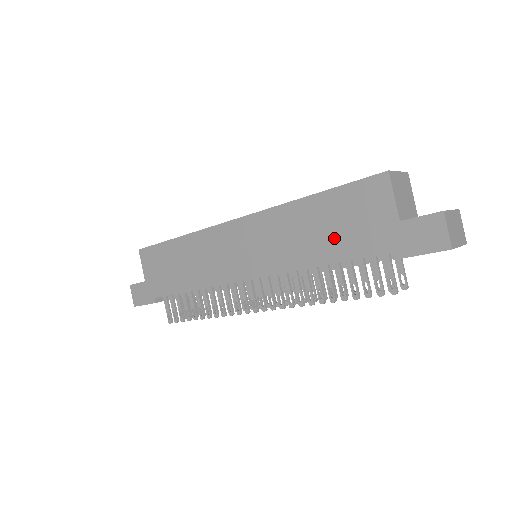
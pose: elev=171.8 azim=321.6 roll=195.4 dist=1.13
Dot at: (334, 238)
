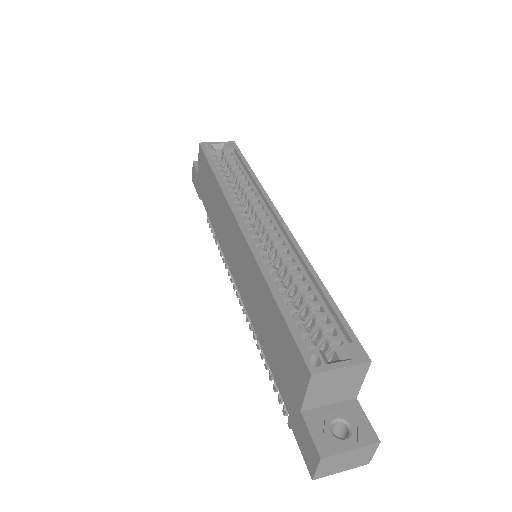
Dot at: (271, 345)
